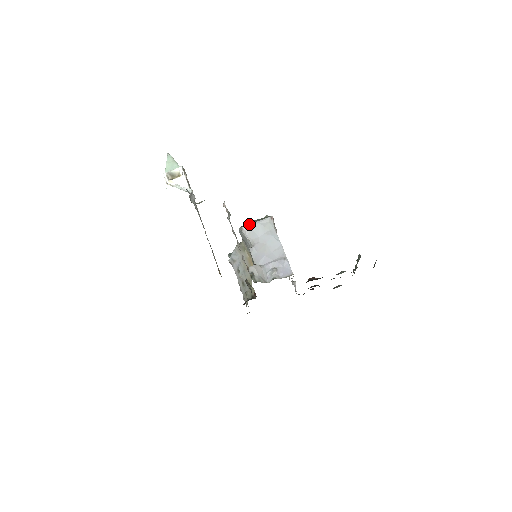
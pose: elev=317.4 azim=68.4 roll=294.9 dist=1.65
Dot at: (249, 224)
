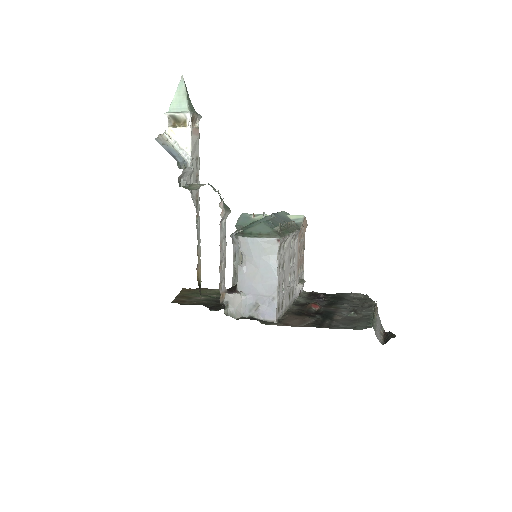
Dot at: (247, 237)
